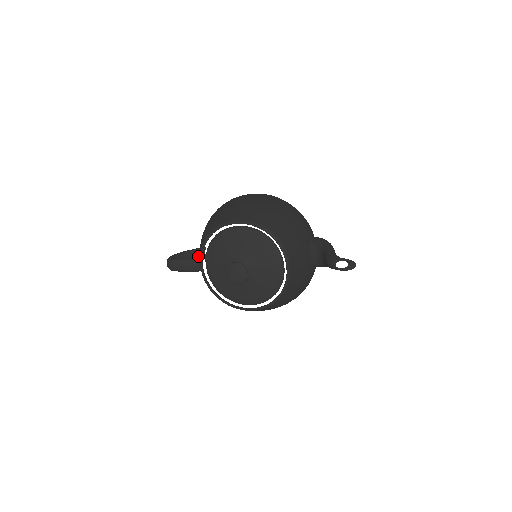
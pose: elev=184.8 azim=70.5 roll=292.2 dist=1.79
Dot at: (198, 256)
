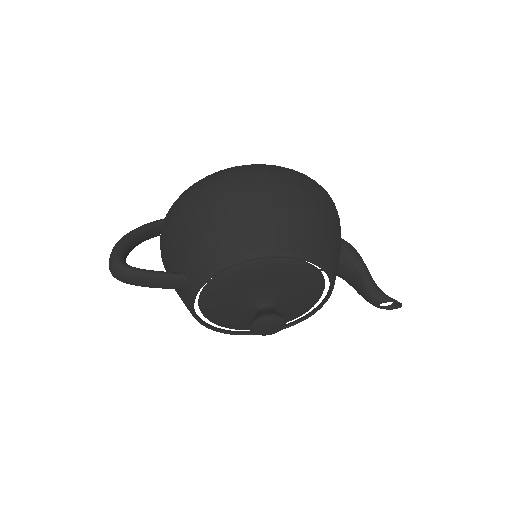
Dot at: (149, 236)
